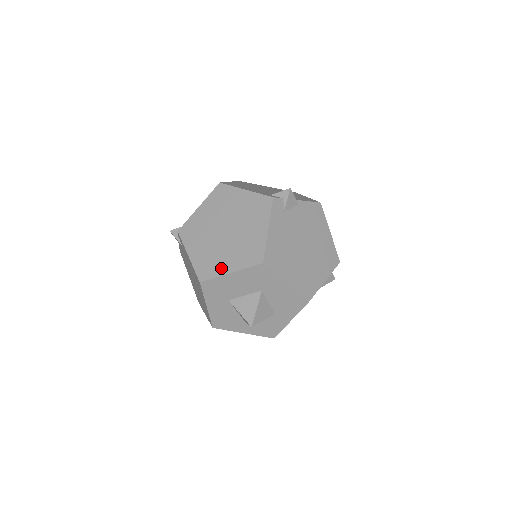
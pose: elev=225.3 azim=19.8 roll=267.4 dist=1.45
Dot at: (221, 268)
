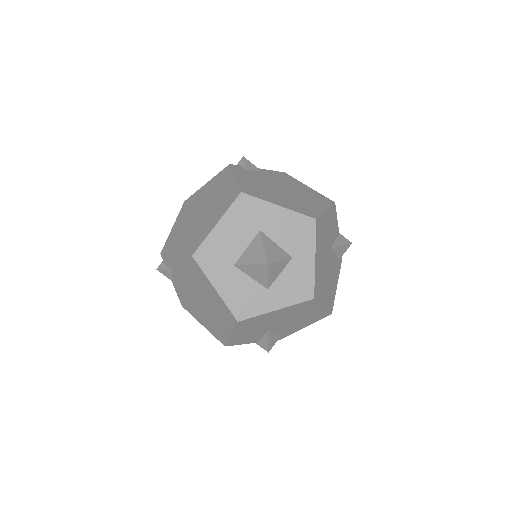
Dot at: (207, 230)
